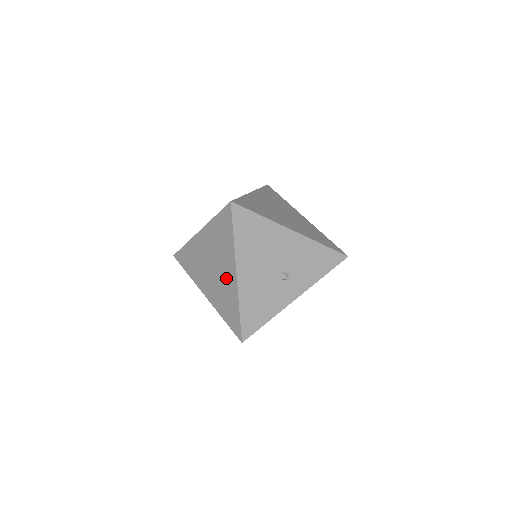
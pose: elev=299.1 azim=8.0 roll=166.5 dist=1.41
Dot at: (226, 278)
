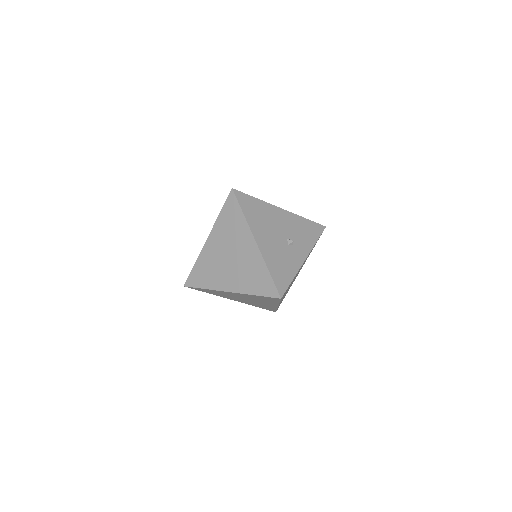
Dot at: (246, 254)
